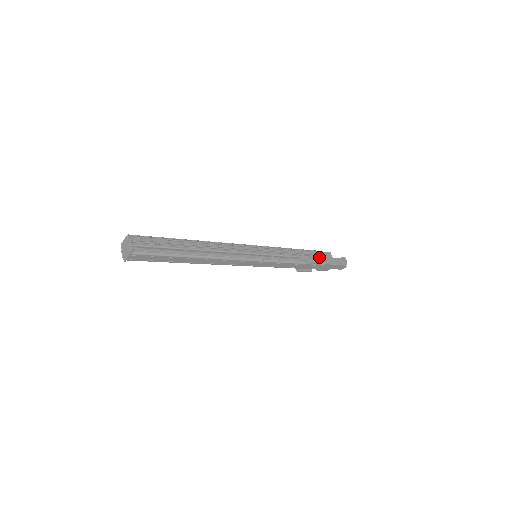
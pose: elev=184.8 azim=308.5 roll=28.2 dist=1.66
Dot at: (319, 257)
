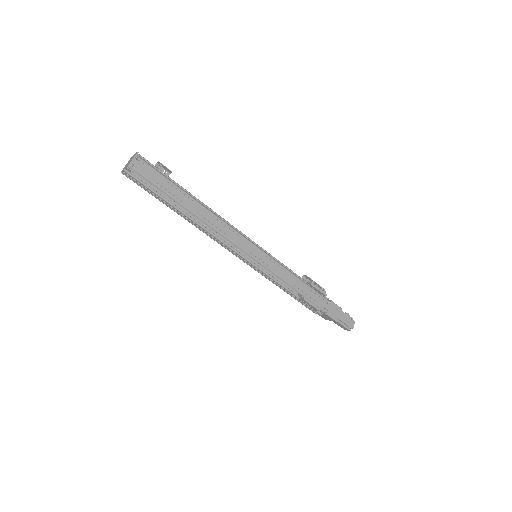
Dot at: (322, 289)
